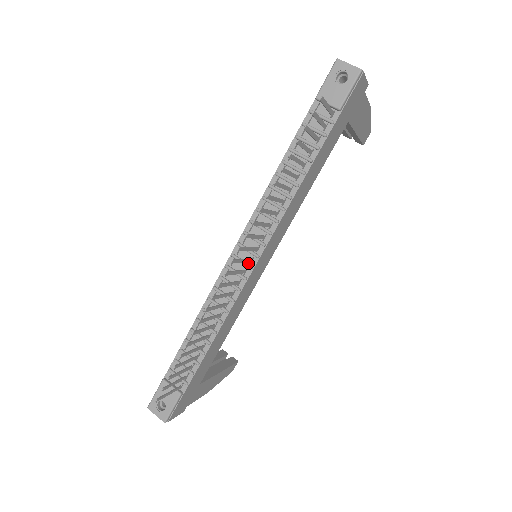
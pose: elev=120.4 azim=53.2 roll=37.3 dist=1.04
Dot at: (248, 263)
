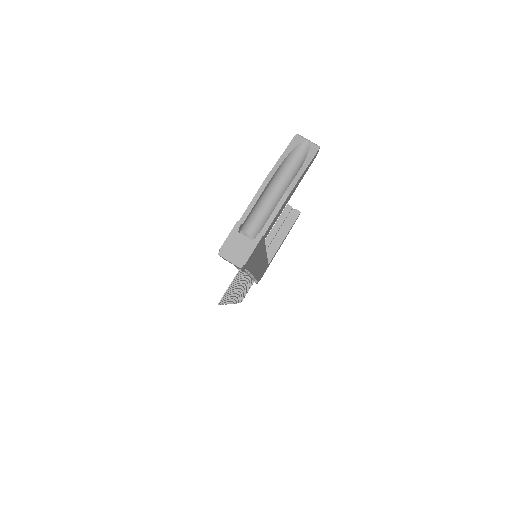
Dot at: occluded
